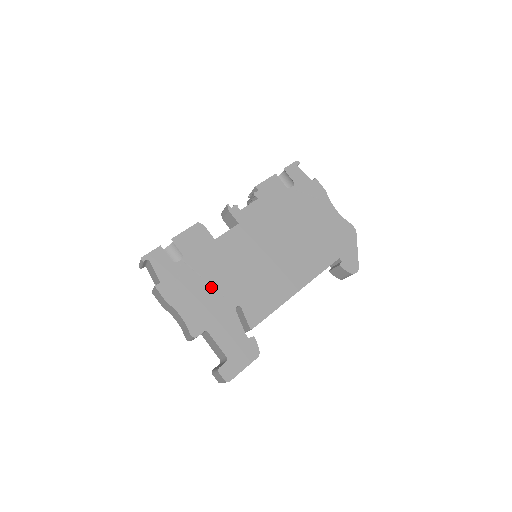
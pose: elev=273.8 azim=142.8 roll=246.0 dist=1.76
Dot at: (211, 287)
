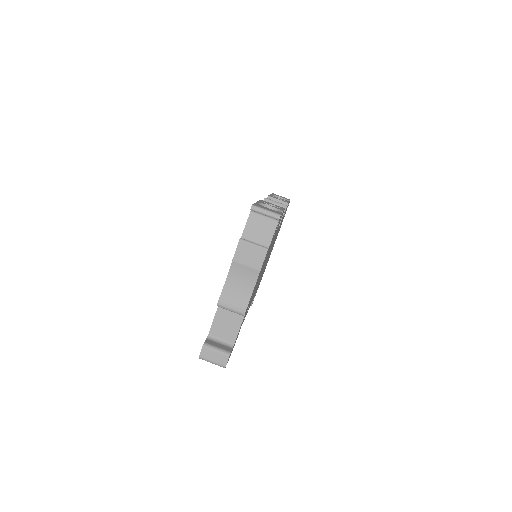
Dot at: occluded
